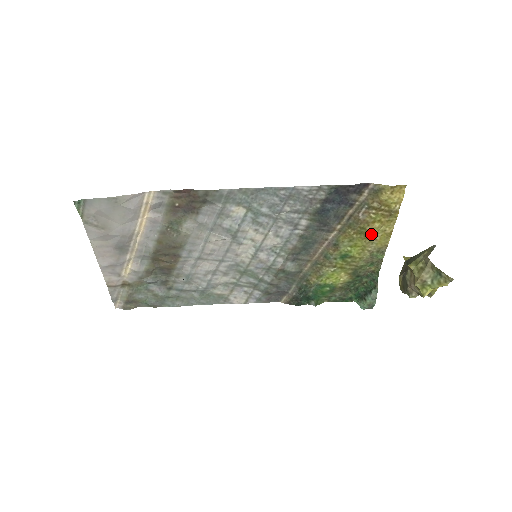
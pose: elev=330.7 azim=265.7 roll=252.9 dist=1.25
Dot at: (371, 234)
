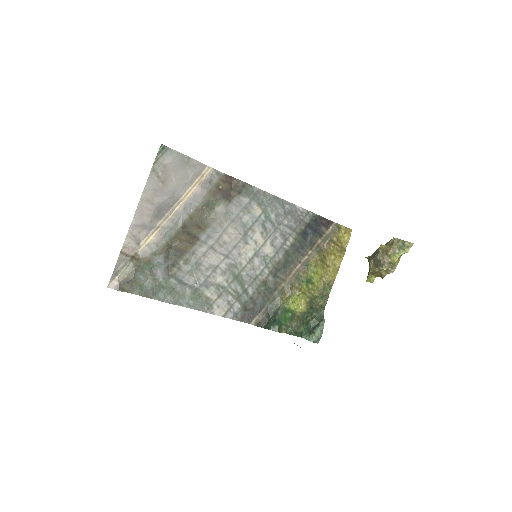
Dot at: (328, 265)
